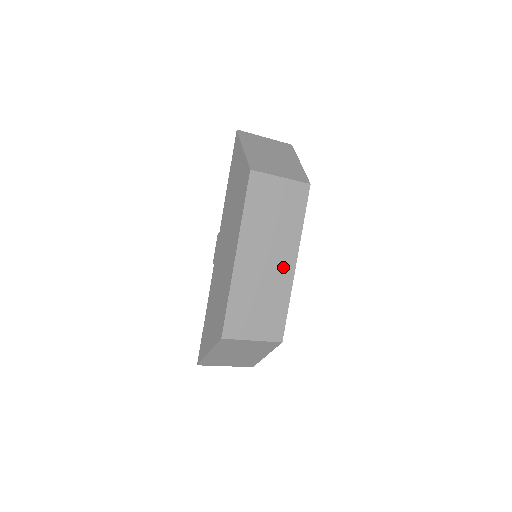
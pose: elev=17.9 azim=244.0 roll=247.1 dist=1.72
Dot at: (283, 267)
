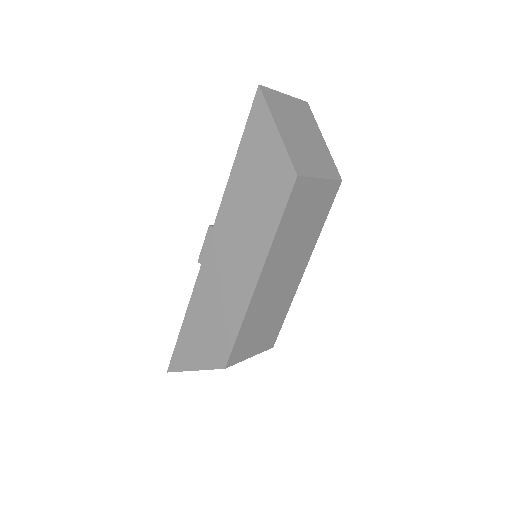
Dot at: (294, 277)
